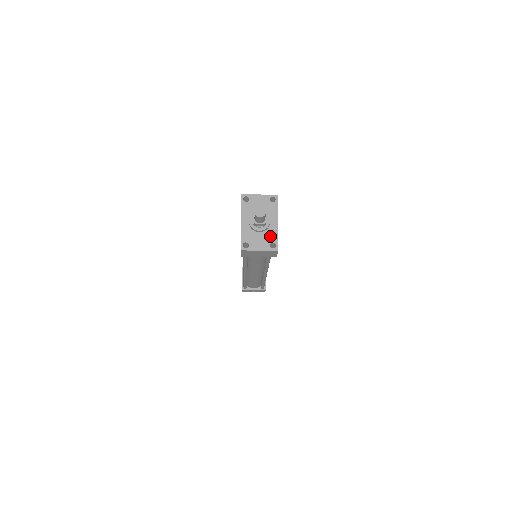
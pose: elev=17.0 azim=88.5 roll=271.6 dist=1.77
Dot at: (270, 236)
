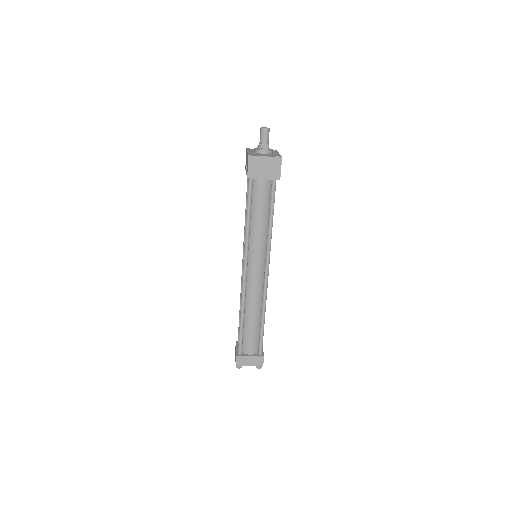
Dot at: (274, 155)
